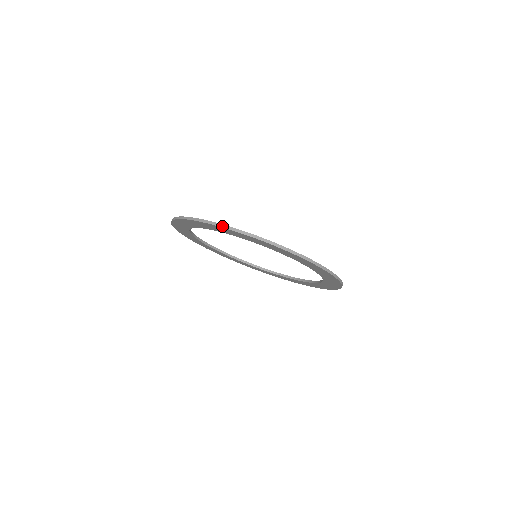
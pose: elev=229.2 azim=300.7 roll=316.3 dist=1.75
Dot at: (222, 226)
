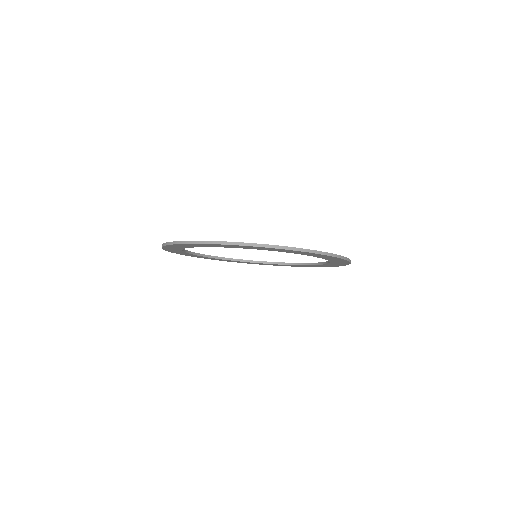
Dot at: (335, 256)
